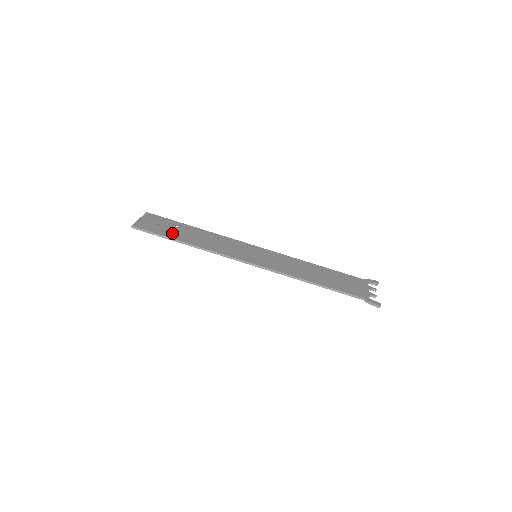
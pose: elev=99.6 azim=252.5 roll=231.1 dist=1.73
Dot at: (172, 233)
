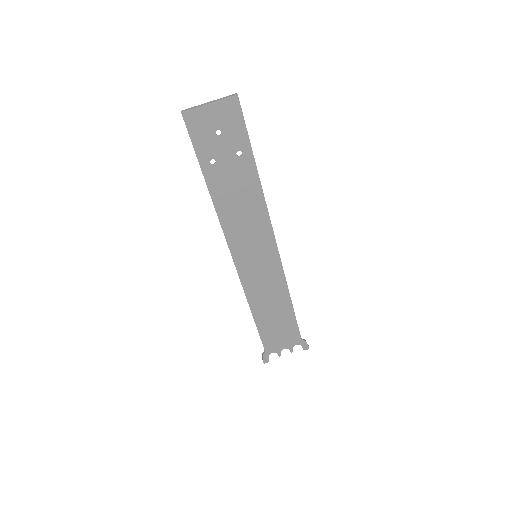
Dot at: (214, 163)
